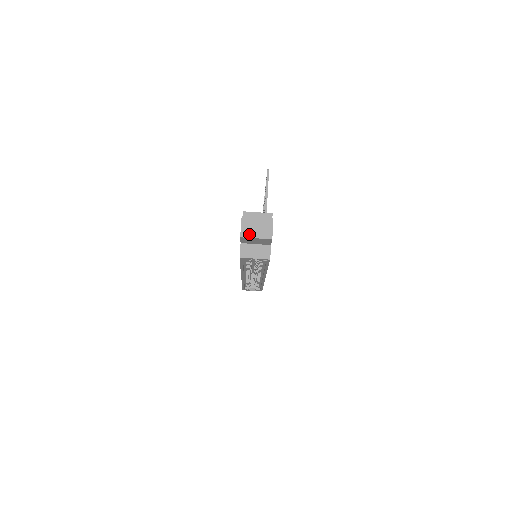
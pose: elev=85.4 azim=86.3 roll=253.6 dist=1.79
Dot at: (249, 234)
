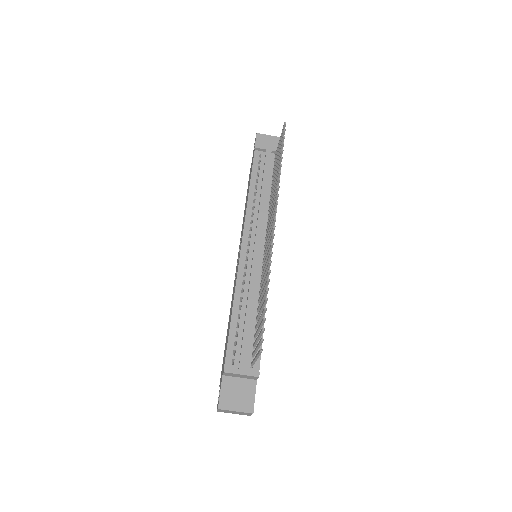
Dot at: (226, 412)
